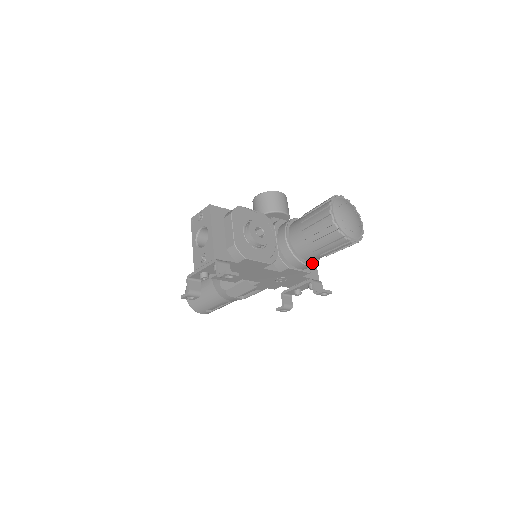
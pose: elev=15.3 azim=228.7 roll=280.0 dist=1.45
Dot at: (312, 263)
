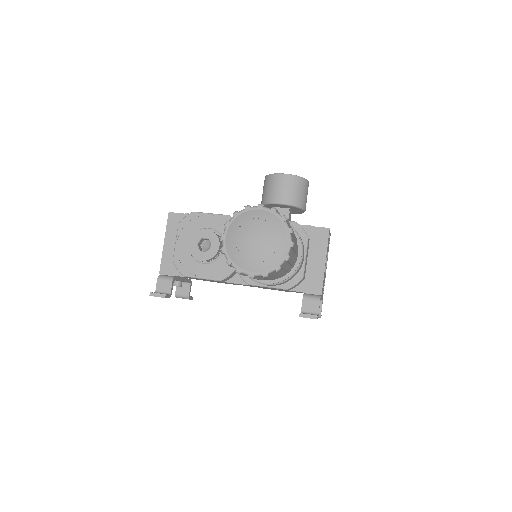
Dot at: (273, 282)
